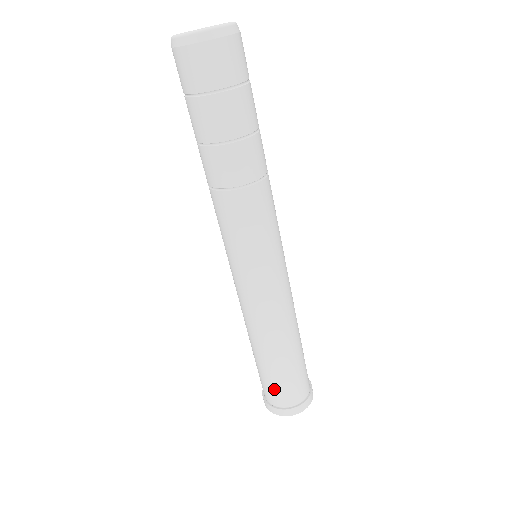
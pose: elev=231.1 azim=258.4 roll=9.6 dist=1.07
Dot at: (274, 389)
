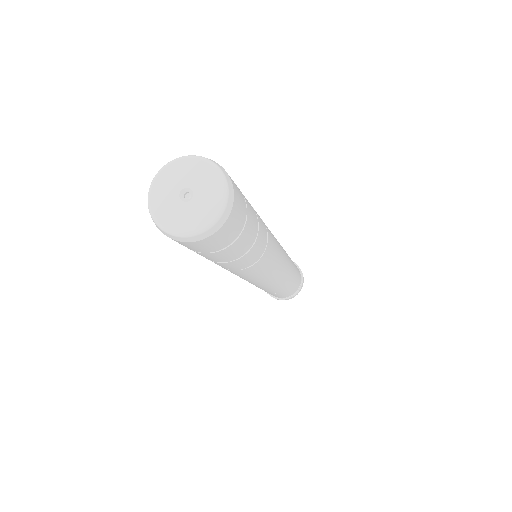
Dot at: occluded
